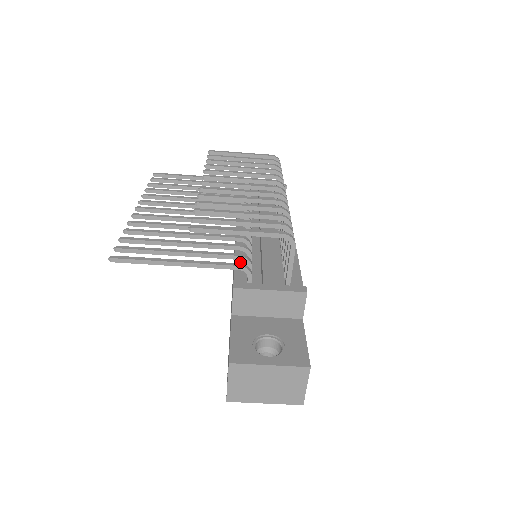
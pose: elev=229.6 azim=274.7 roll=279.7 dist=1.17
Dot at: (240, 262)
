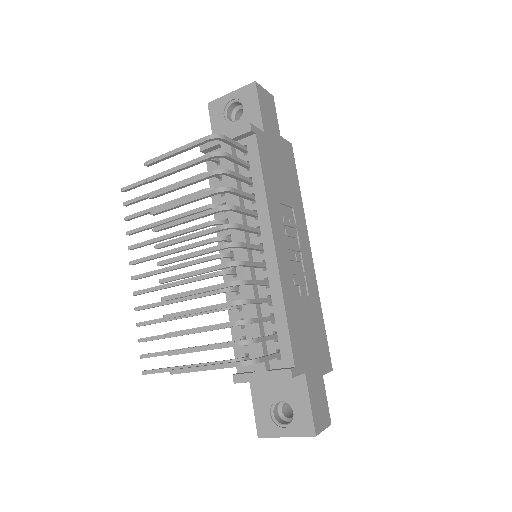
Dot at: occluded
